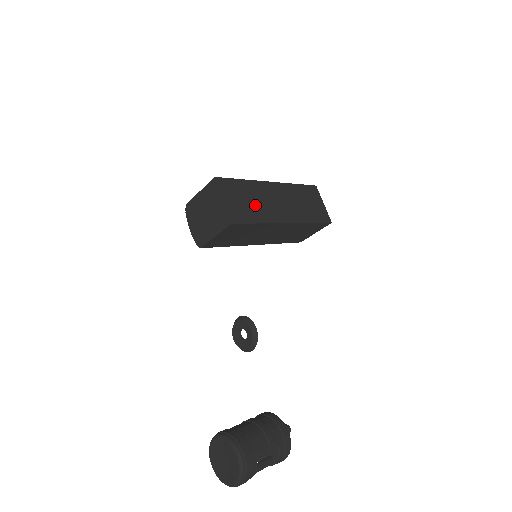
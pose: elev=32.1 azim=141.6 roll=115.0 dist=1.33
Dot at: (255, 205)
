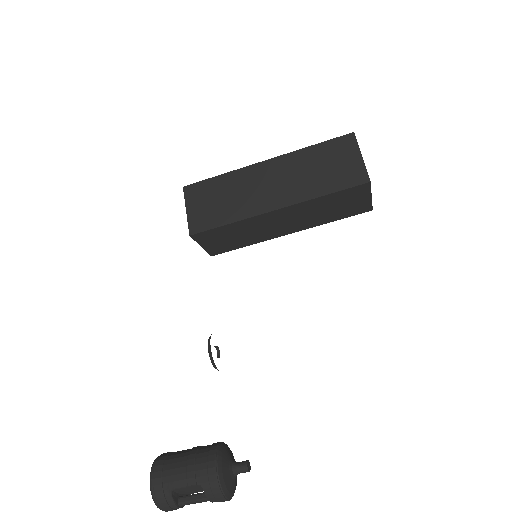
Dot at: (229, 202)
